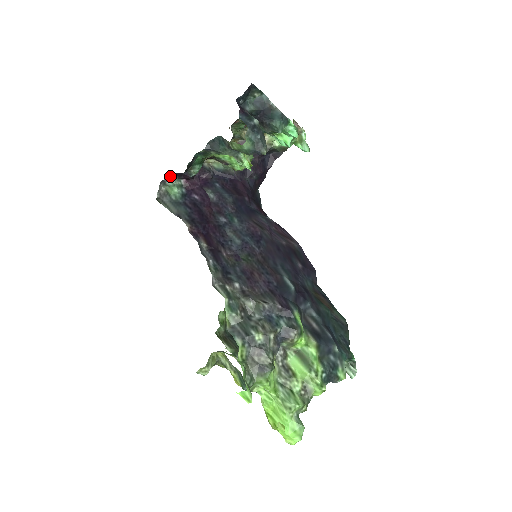
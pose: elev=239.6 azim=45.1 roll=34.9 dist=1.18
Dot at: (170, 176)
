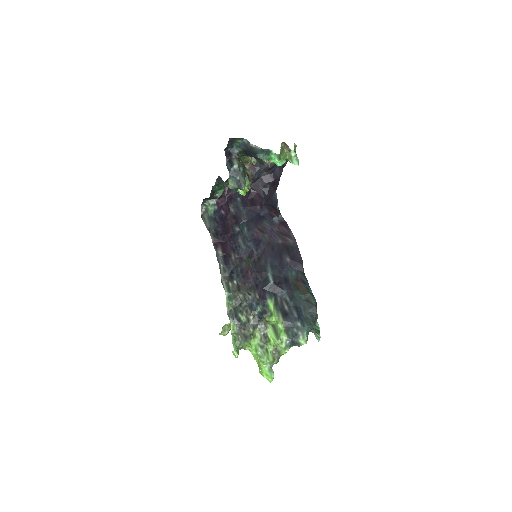
Dot at: (206, 199)
